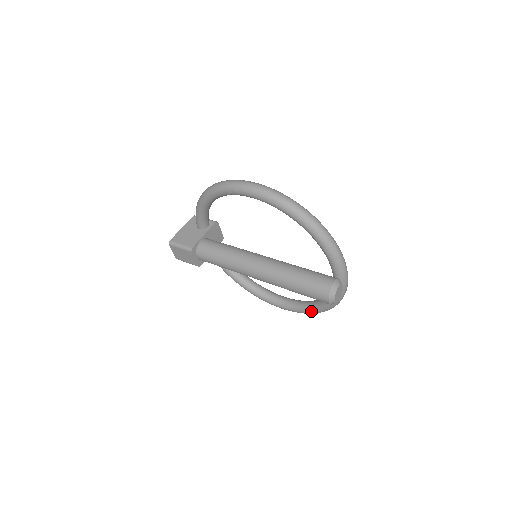
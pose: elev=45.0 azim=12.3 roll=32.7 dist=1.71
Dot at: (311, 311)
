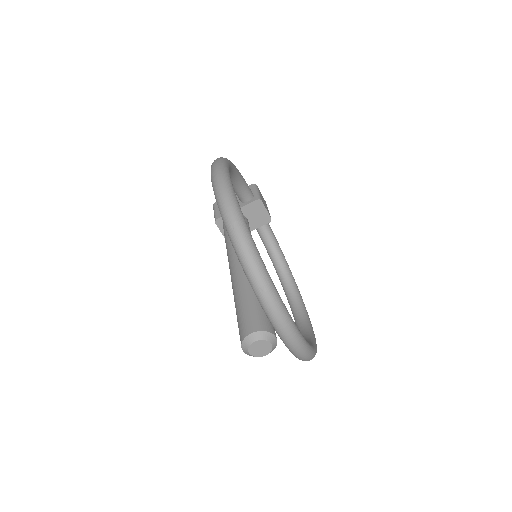
Dot at: occluded
